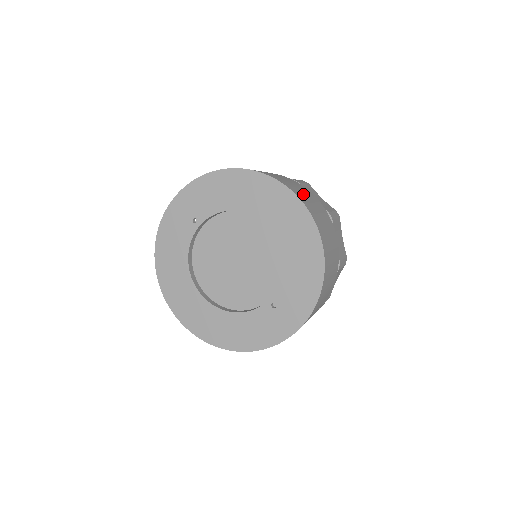
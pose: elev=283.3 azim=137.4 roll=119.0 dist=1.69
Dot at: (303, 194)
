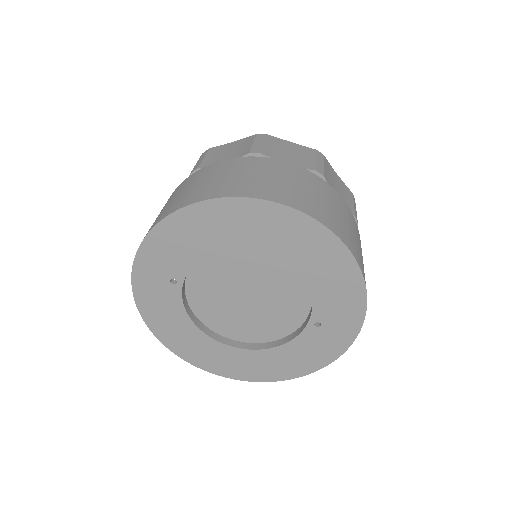
Dot at: (283, 185)
